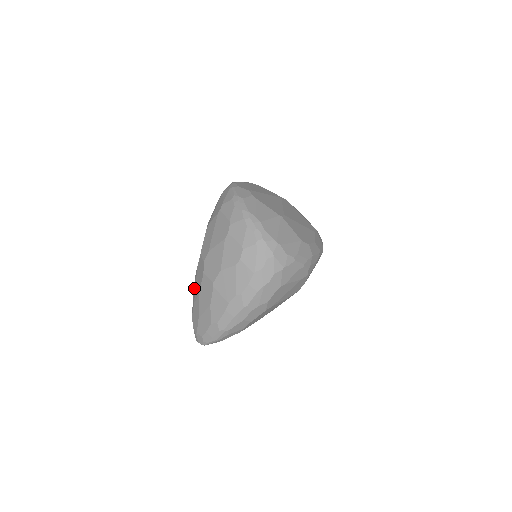
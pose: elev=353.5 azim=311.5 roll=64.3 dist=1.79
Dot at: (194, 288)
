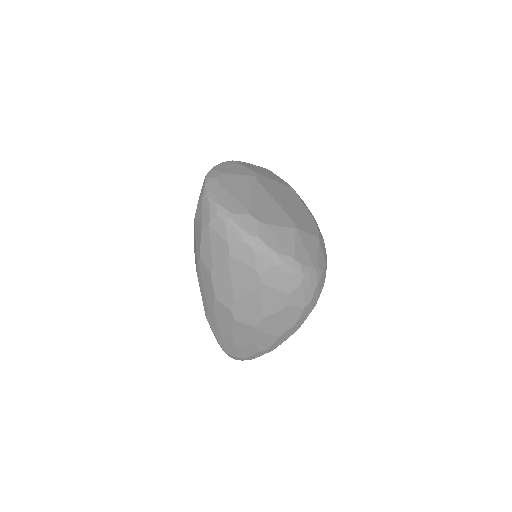
Dot at: (212, 322)
